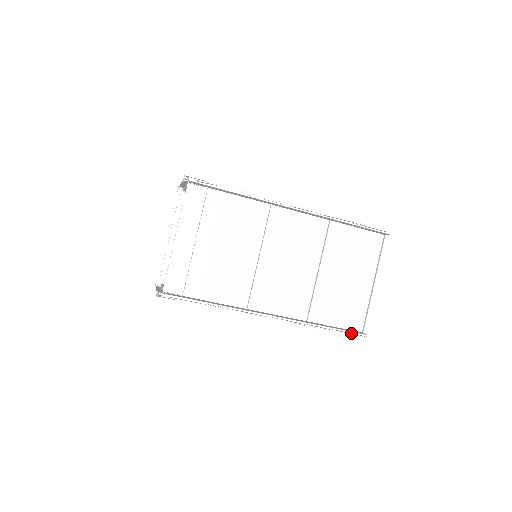
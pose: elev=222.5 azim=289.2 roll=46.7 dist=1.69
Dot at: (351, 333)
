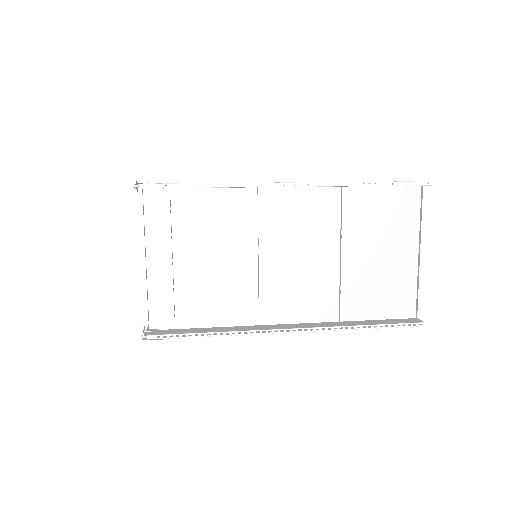
Dot at: (400, 325)
